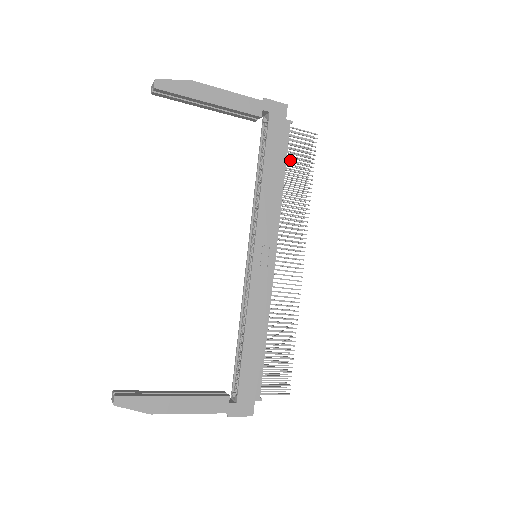
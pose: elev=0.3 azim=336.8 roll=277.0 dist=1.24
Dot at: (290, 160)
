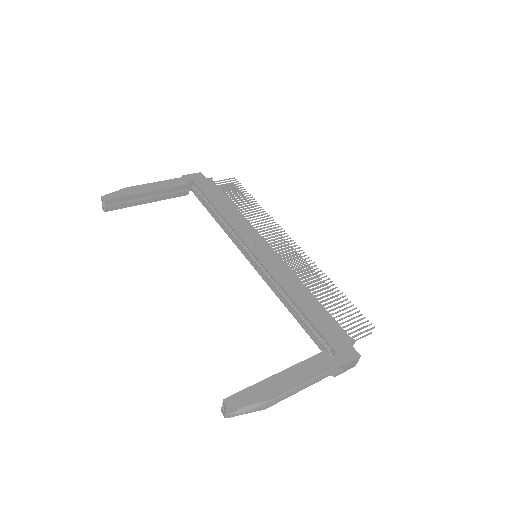
Dot at: (230, 200)
